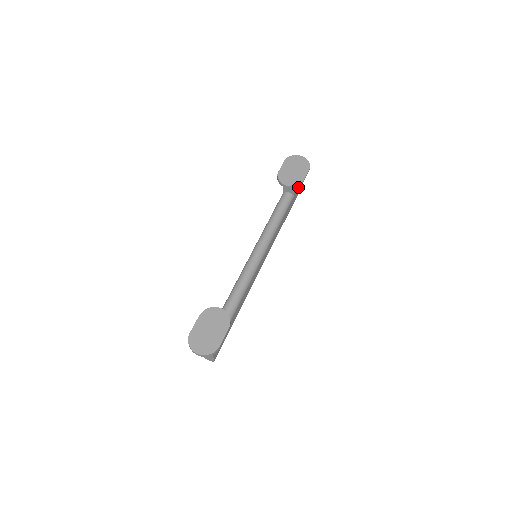
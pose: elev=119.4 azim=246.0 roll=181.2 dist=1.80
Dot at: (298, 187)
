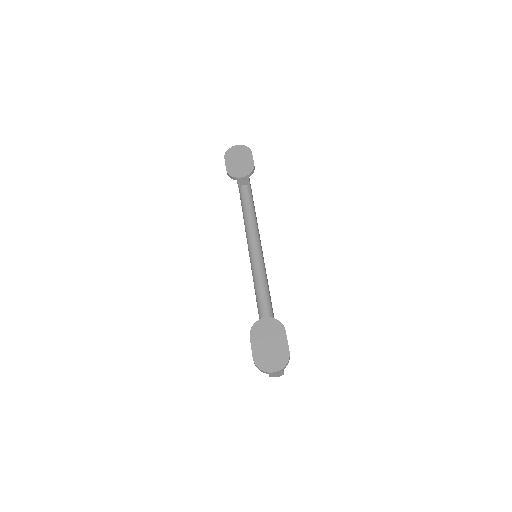
Dot at: occluded
